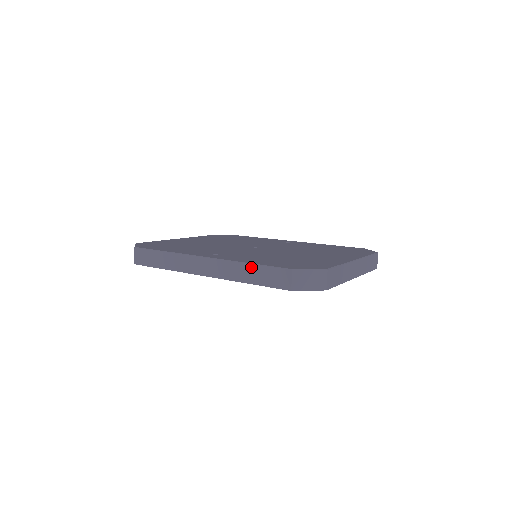
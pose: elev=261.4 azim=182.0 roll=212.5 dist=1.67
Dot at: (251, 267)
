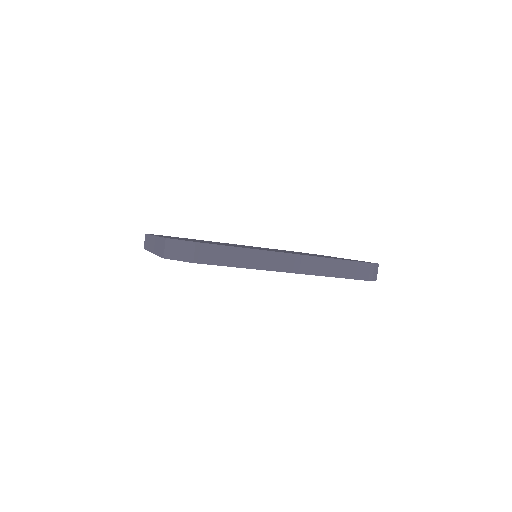
Dot at: (340, 262)
